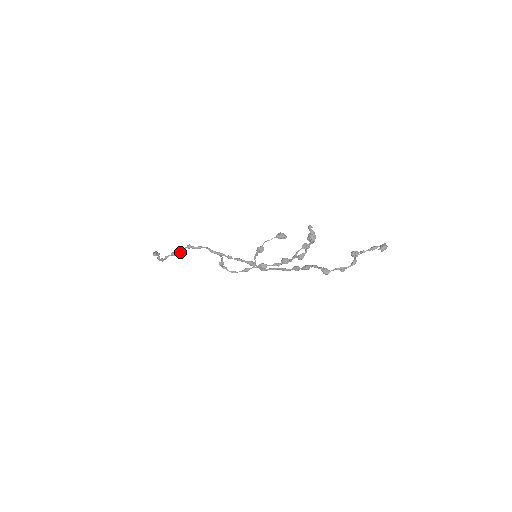
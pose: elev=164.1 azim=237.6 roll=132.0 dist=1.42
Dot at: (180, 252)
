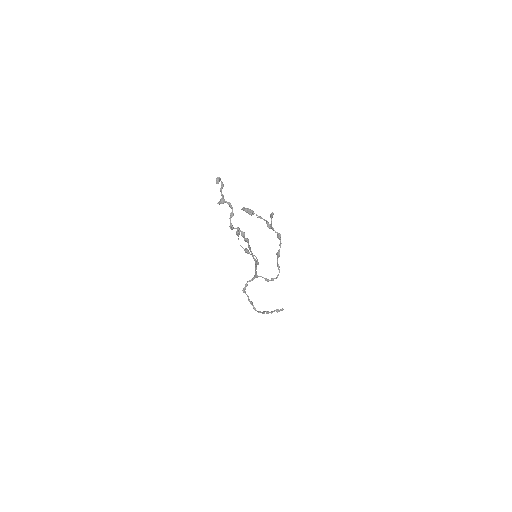
Dot at: (248, 299)
